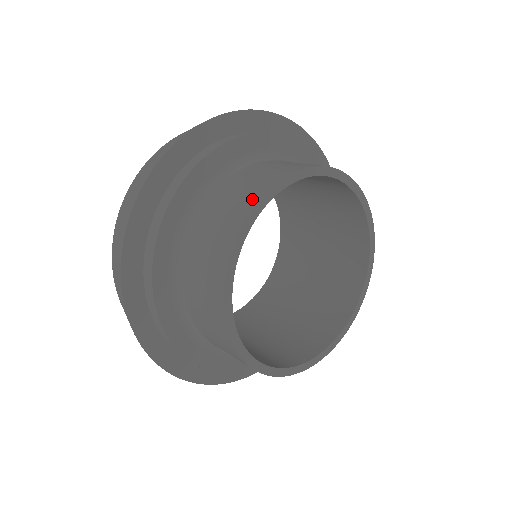
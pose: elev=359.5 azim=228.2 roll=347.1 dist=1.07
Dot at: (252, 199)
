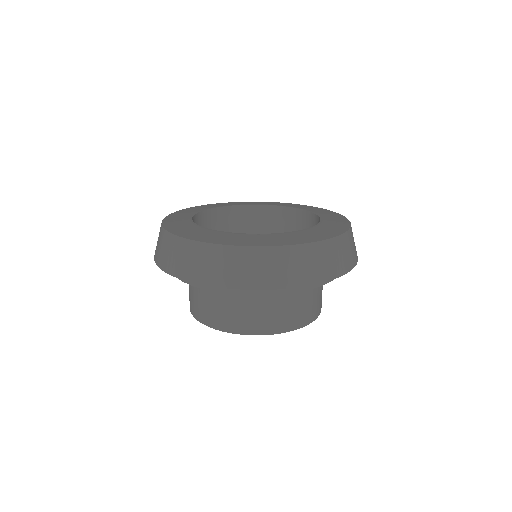
Dot at: (200, 317)
